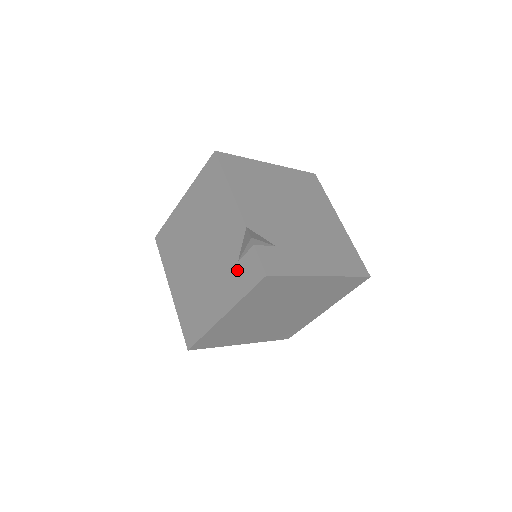
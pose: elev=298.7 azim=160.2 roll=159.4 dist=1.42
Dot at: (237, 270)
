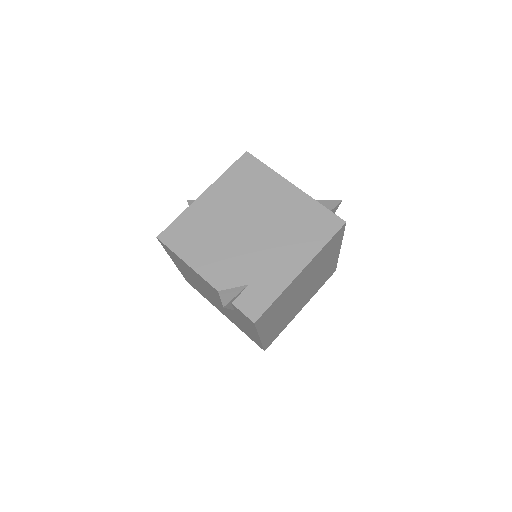
Dot at: (239, 315)
